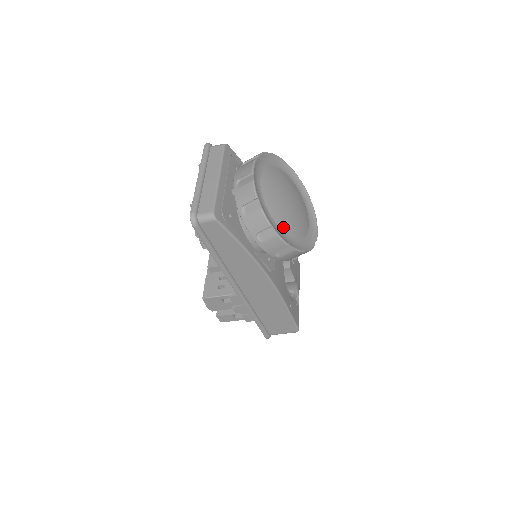
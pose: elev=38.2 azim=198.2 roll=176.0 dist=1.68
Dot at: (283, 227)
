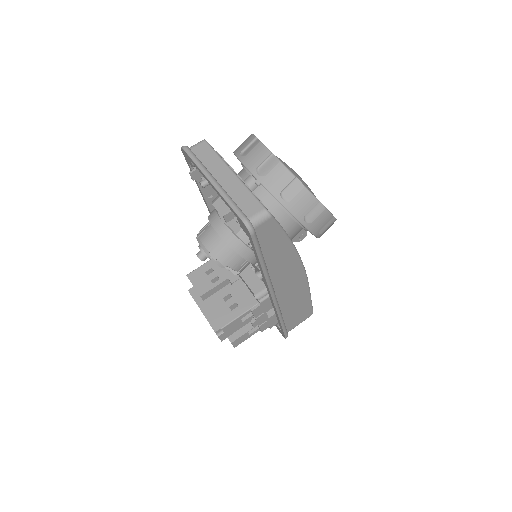
Dot at: occluded
